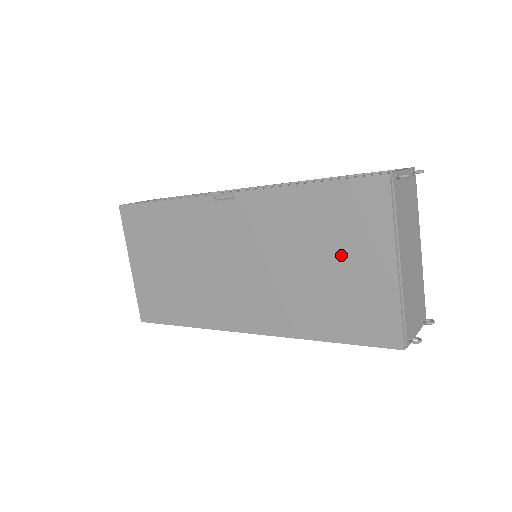
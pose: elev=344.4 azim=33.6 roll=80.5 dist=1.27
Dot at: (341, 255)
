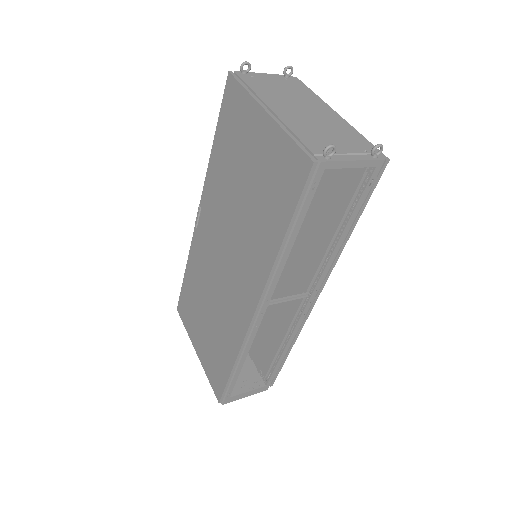
Dot at: (246, 157)
